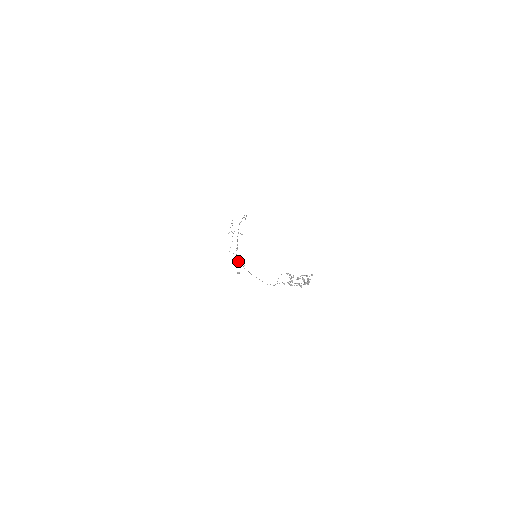
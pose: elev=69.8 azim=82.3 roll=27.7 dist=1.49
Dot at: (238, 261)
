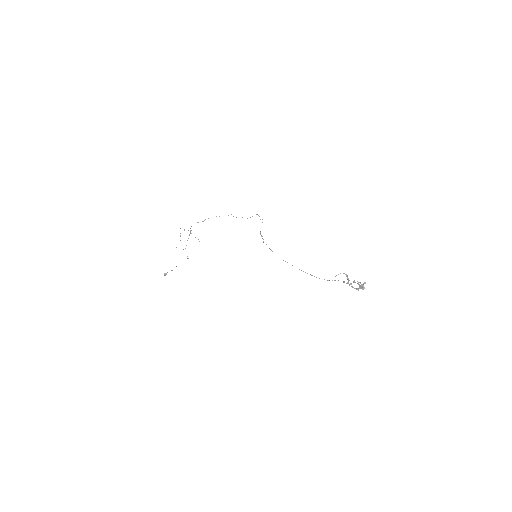
Dot at: occluded
